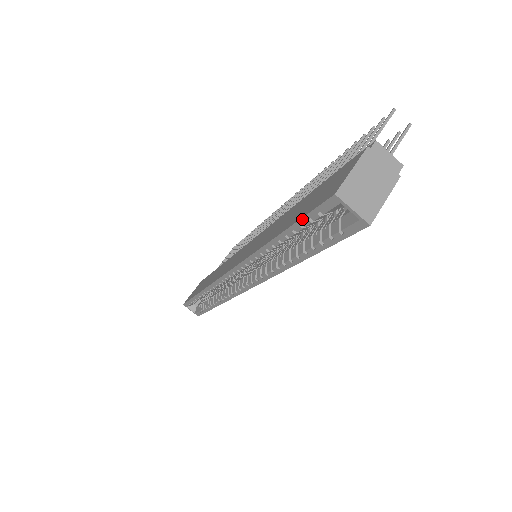
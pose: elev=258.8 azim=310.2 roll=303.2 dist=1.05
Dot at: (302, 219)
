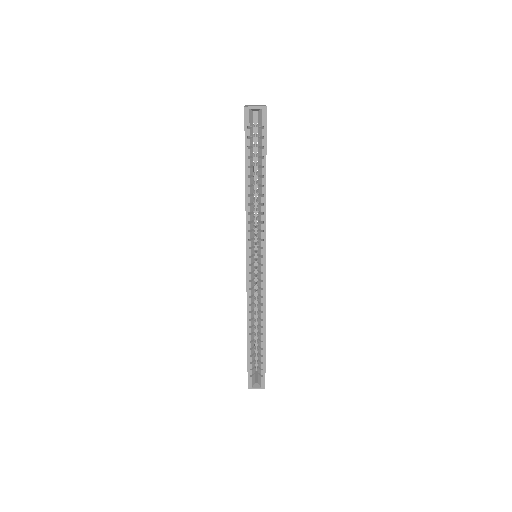
Dot at: (245, 142)
